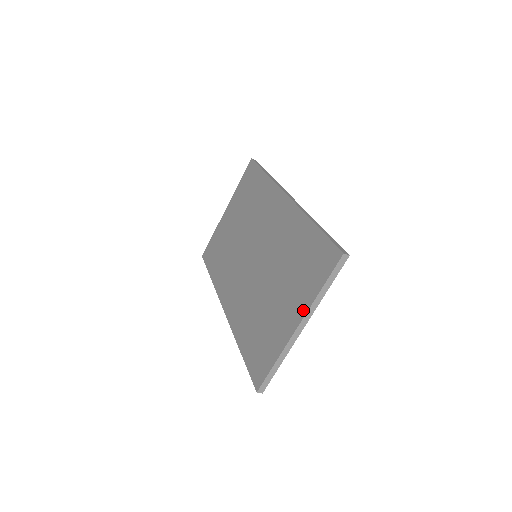
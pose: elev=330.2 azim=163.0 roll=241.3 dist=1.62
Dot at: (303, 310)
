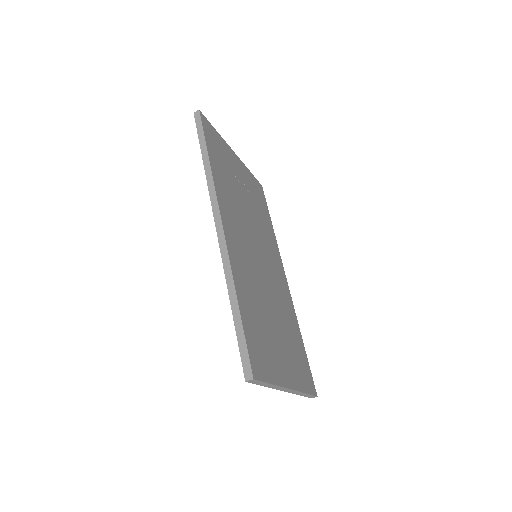
Dot at: occluded
